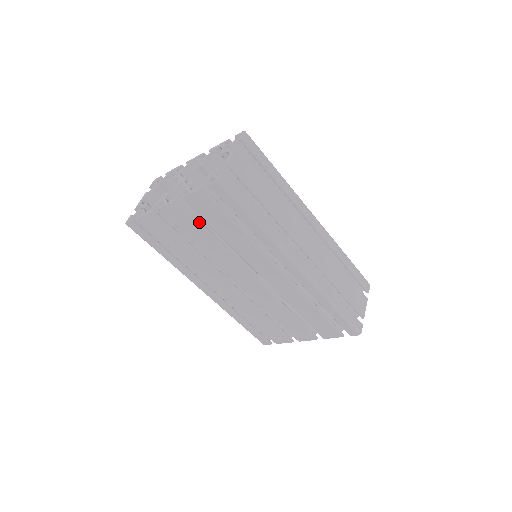
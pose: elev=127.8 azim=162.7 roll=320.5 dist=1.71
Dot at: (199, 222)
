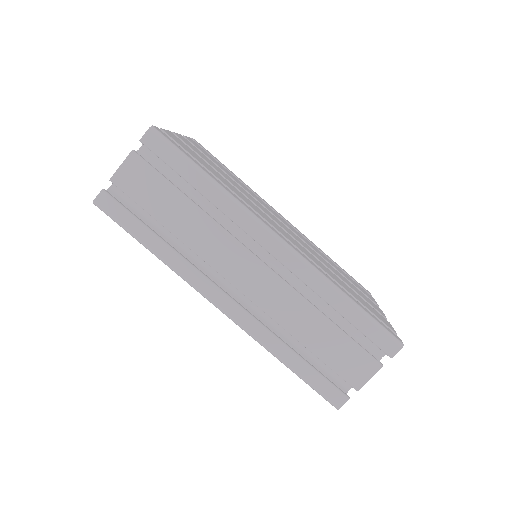
Dot at: occluded
